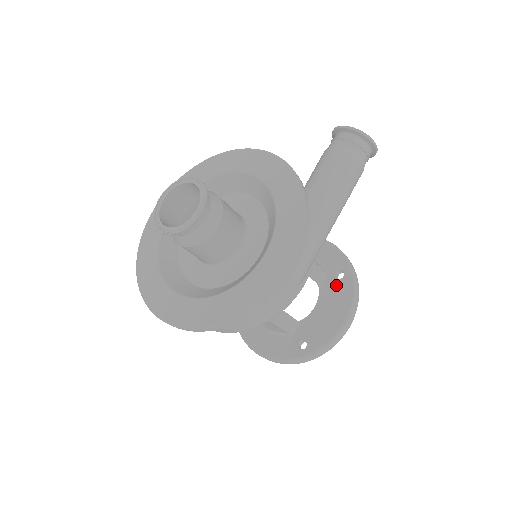
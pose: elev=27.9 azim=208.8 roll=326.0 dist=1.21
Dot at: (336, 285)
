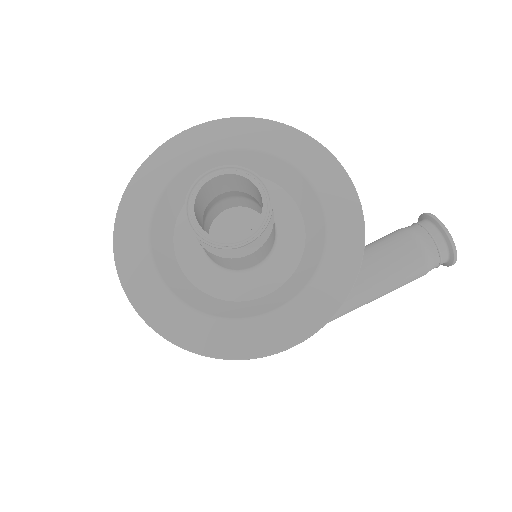
Dot at: occluded
